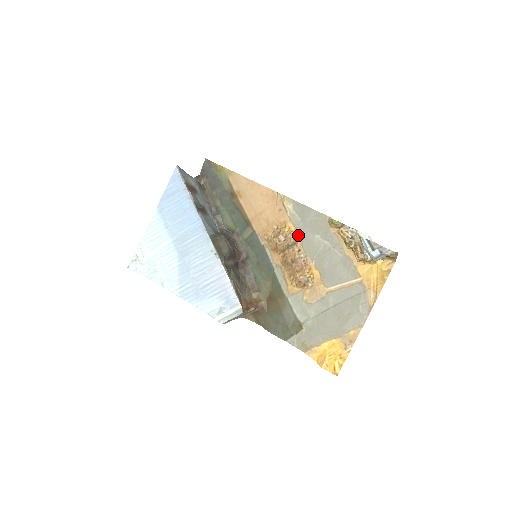
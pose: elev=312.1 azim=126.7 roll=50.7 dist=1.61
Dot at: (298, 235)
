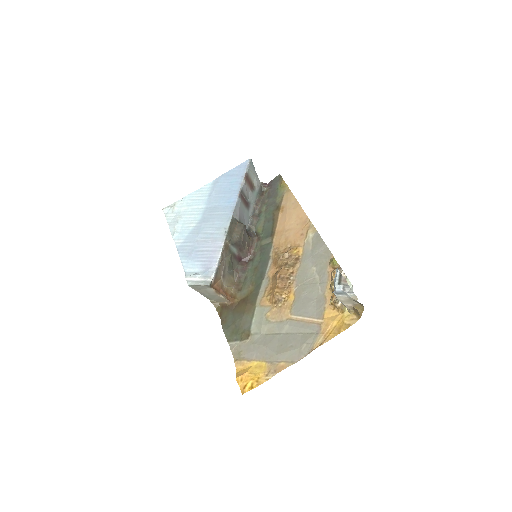
Dot at: (300, 260)
